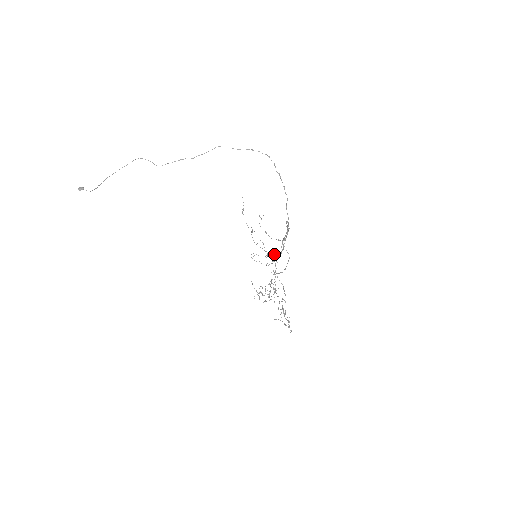
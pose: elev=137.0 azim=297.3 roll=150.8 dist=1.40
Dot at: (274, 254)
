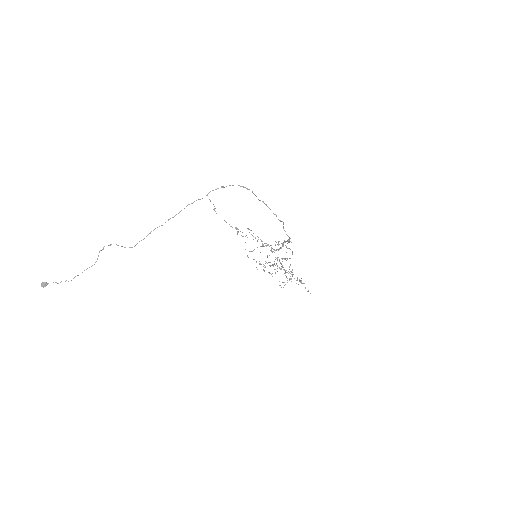
Dot at: (274, 250)
